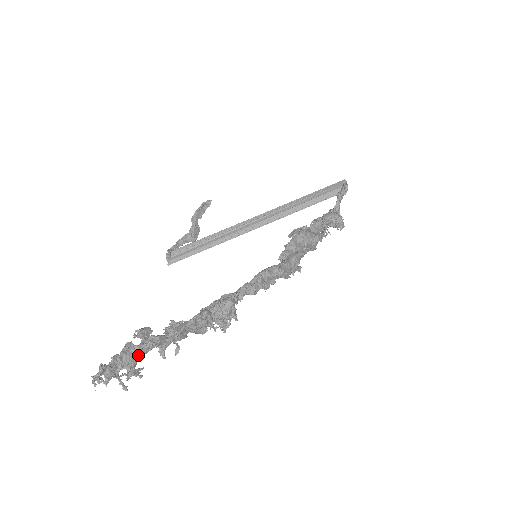
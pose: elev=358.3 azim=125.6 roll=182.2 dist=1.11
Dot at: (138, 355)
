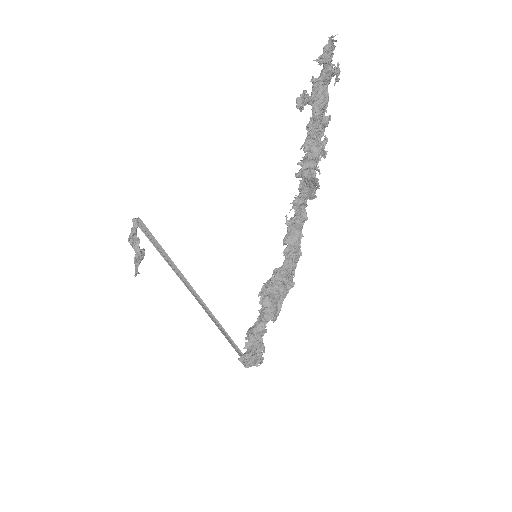
Dot at: (328, 83)
